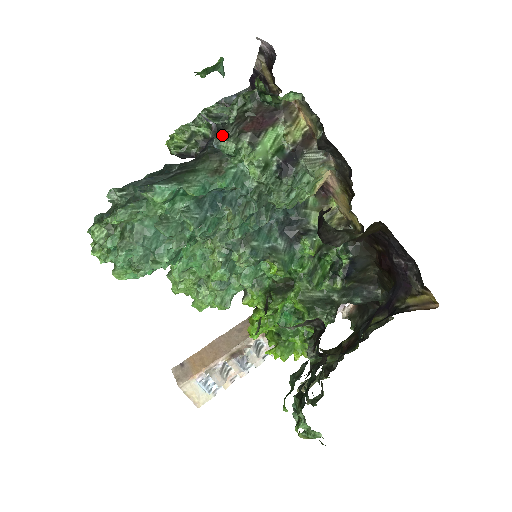
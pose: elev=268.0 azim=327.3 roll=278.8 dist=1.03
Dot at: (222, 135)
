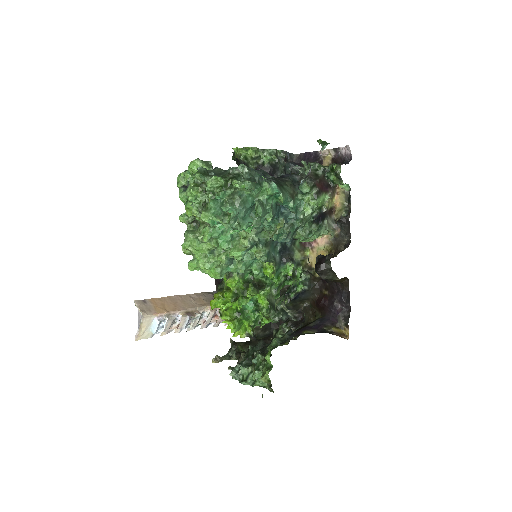
Dot at: (299, 177)
